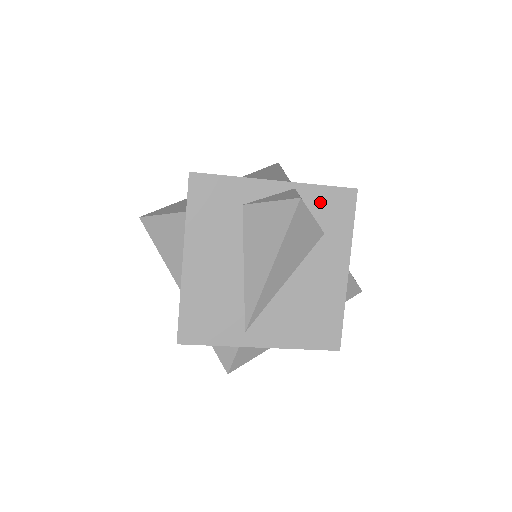
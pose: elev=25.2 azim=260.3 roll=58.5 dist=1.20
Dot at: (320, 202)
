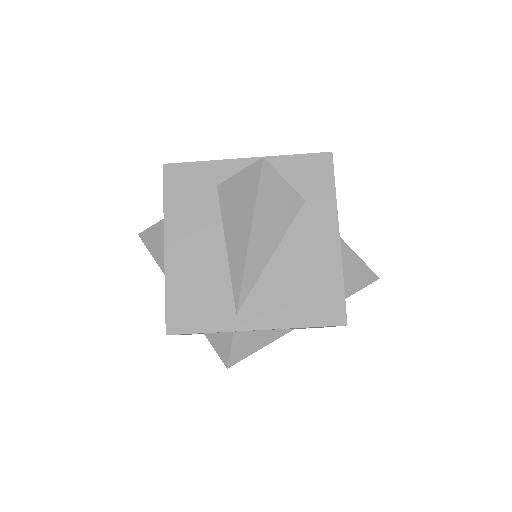
Dot at: (295, 171)
